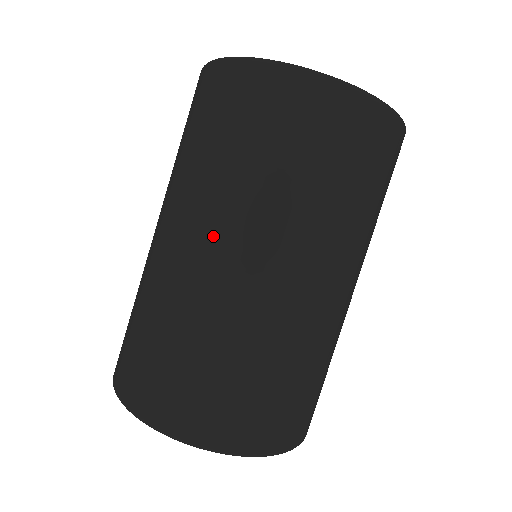
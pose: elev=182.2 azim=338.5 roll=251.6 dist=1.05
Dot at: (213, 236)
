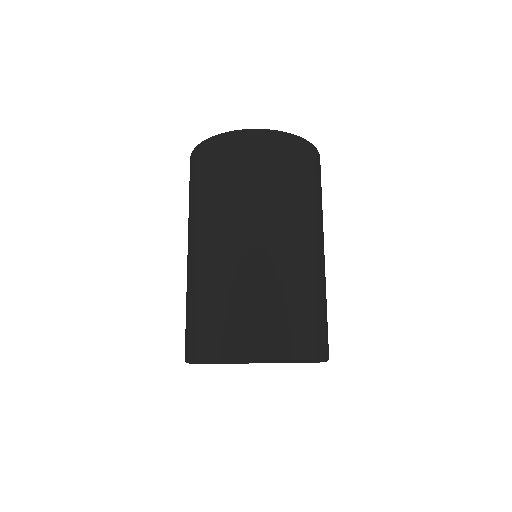
Dot at: (197, 237)
